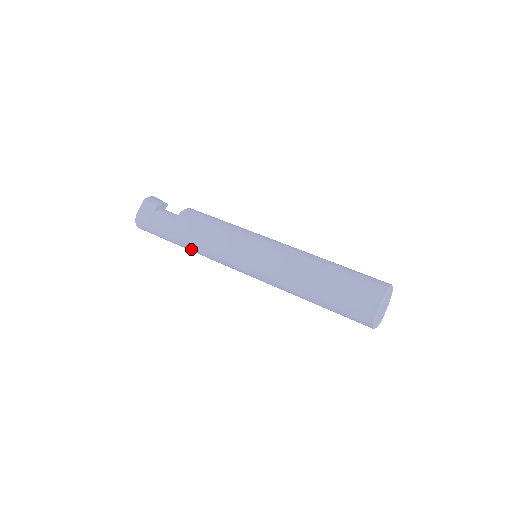
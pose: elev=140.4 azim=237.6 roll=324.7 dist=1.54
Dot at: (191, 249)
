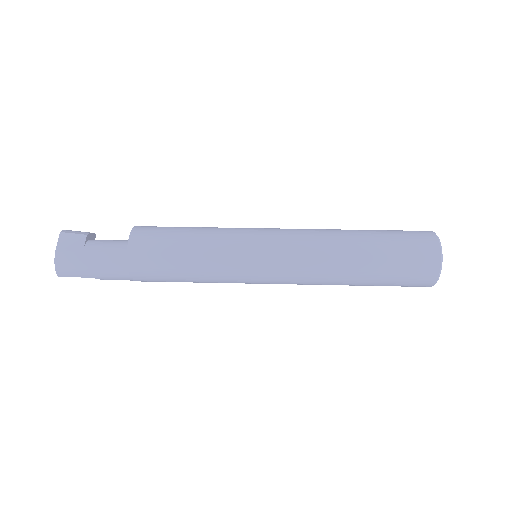
Dot at: (161, 275)
